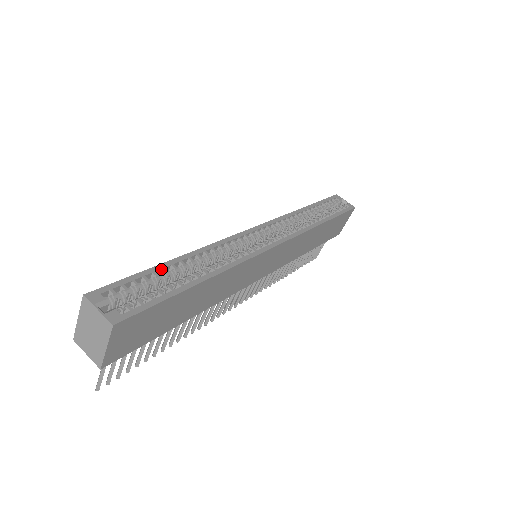
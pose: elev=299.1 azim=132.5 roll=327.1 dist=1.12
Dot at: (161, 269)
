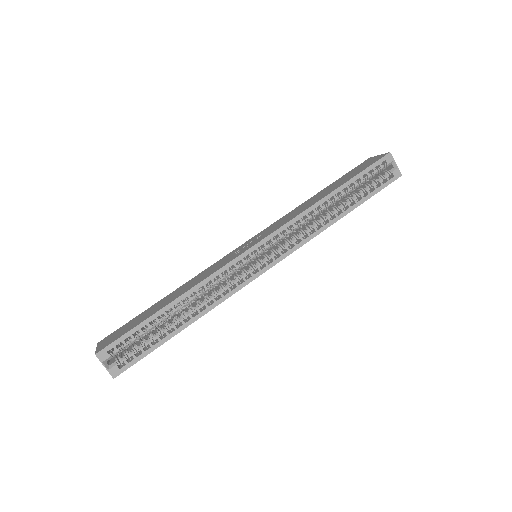
Dot at: (154, 318)
